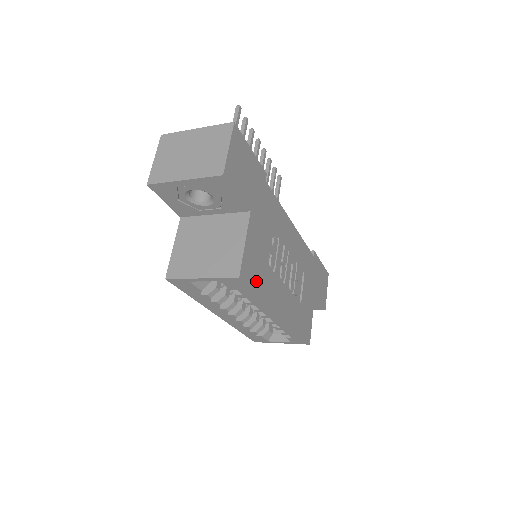
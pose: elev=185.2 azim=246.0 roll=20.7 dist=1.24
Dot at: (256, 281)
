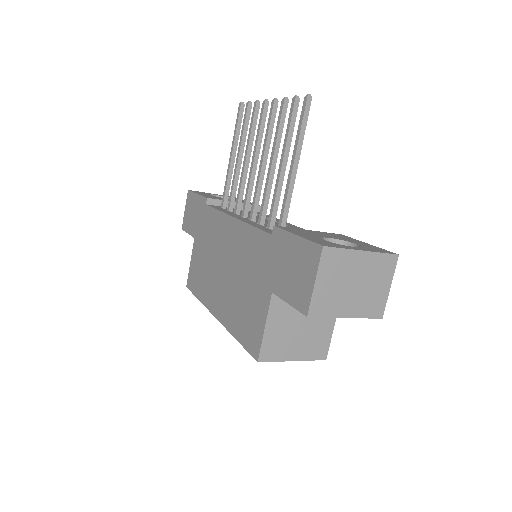
Dot at: occluded
